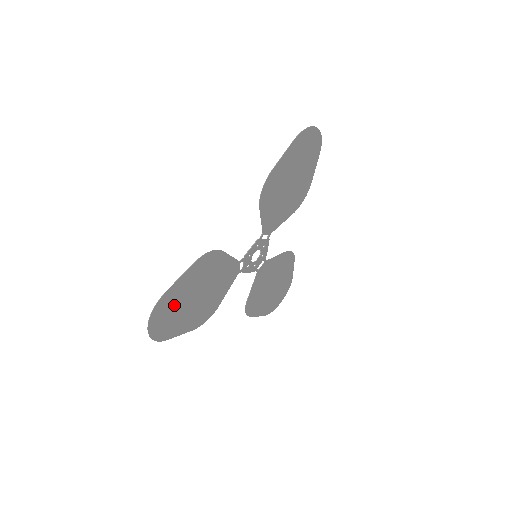
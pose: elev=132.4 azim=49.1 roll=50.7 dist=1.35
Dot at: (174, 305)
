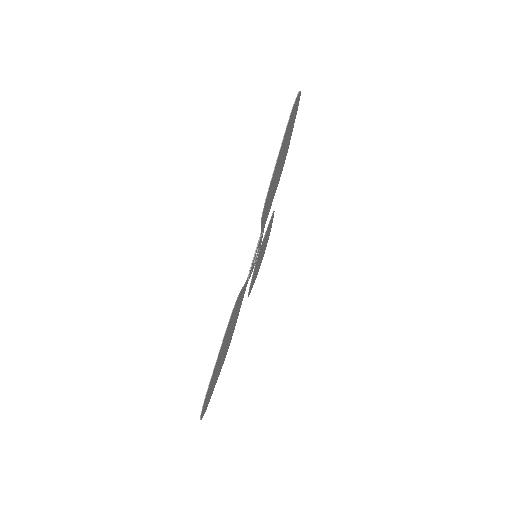
Dot at: (213, 378)
